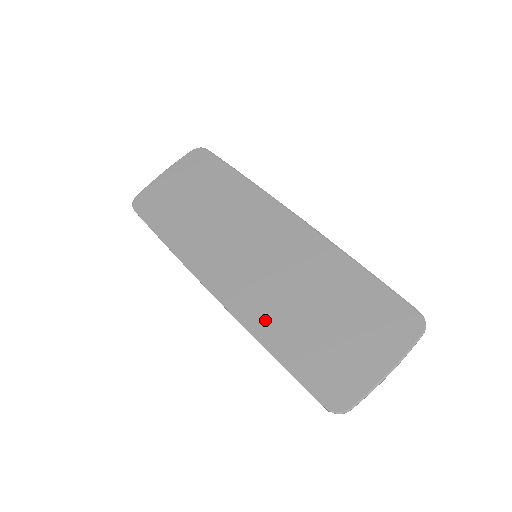
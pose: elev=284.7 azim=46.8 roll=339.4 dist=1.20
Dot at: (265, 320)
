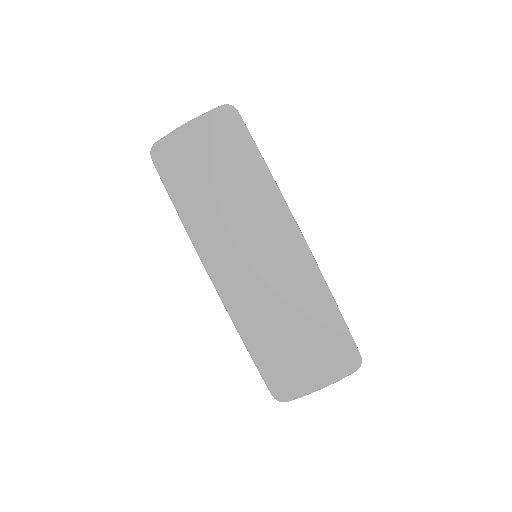
Dot at: (248, 320)
